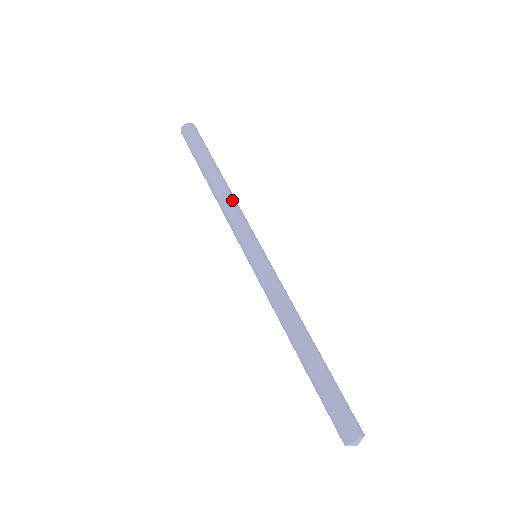
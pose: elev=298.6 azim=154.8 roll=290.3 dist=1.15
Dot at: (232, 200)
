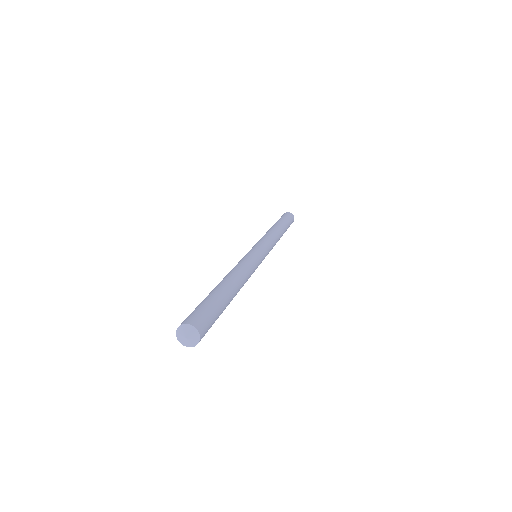
Dot at: (271, 233)
